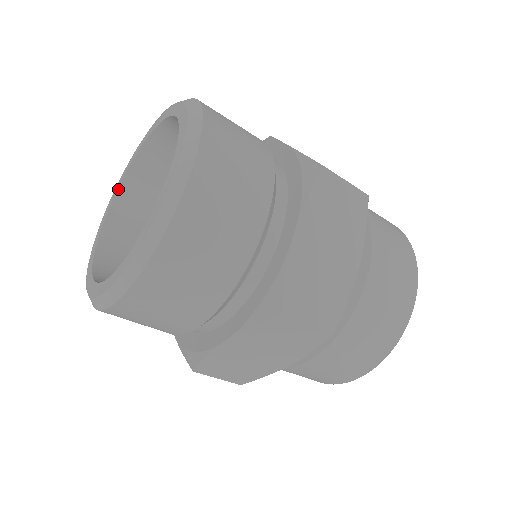
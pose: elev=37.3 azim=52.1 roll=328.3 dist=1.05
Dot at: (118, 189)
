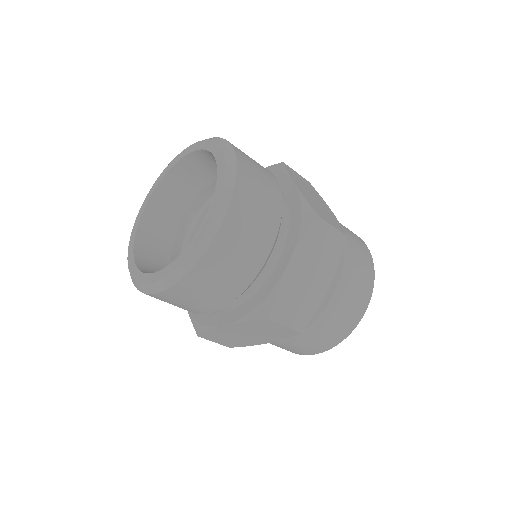
Dot at: (157, 187)
